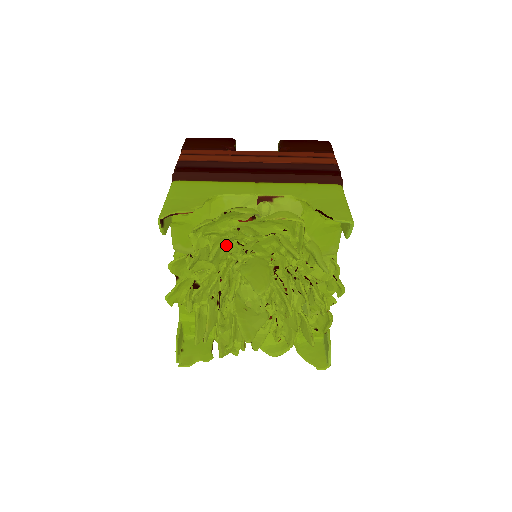
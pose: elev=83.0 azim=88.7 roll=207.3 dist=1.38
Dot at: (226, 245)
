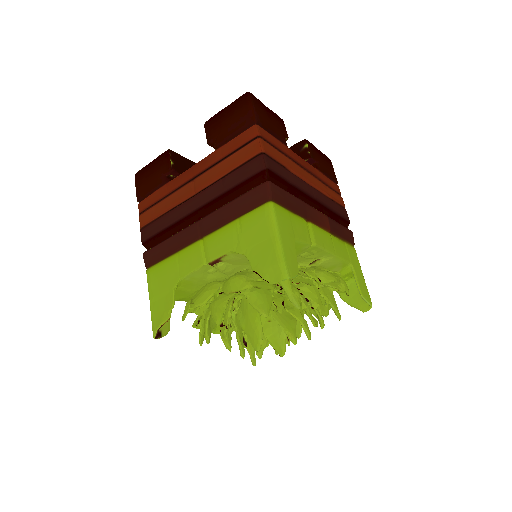
Dot at: occluded
